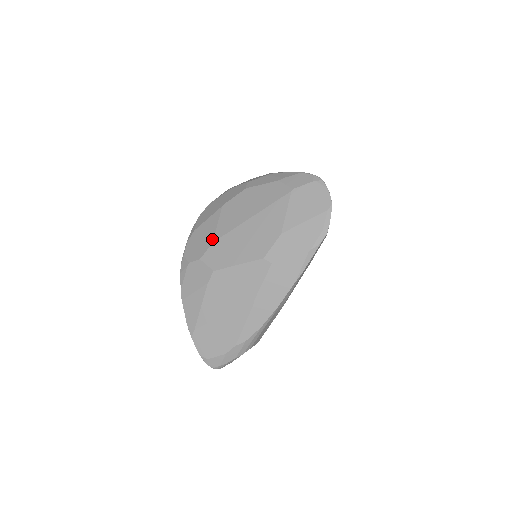
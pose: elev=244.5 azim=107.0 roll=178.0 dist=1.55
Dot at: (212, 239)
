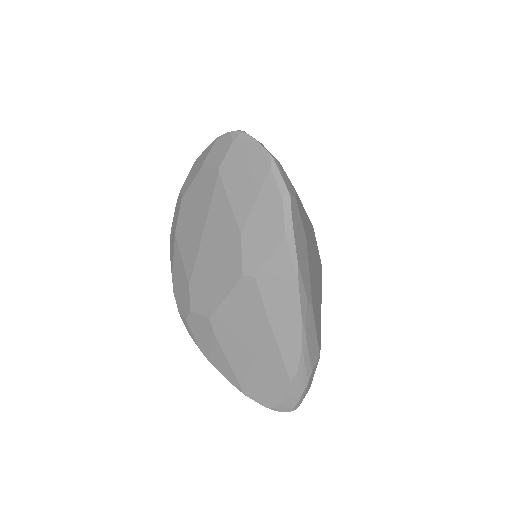
Dot at: (187, 281)
